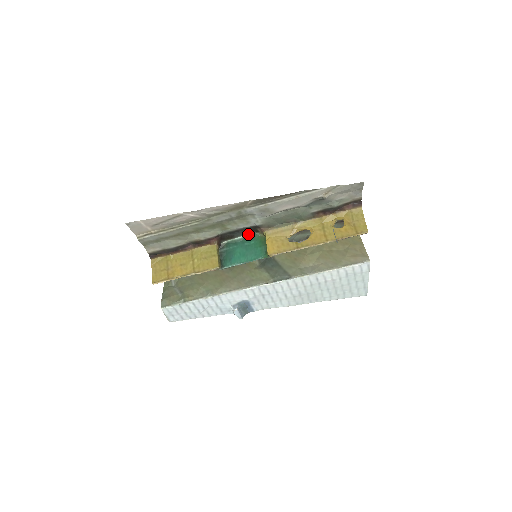
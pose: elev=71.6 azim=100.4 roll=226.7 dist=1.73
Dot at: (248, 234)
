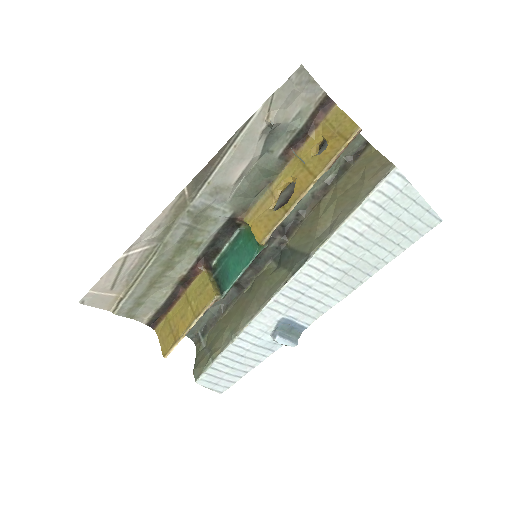
Dot at: (233, 236)
